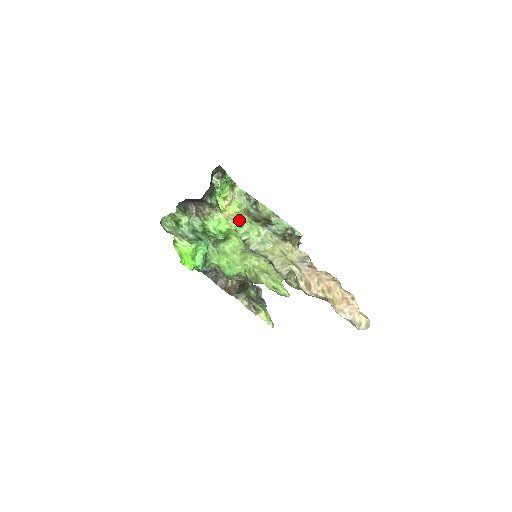
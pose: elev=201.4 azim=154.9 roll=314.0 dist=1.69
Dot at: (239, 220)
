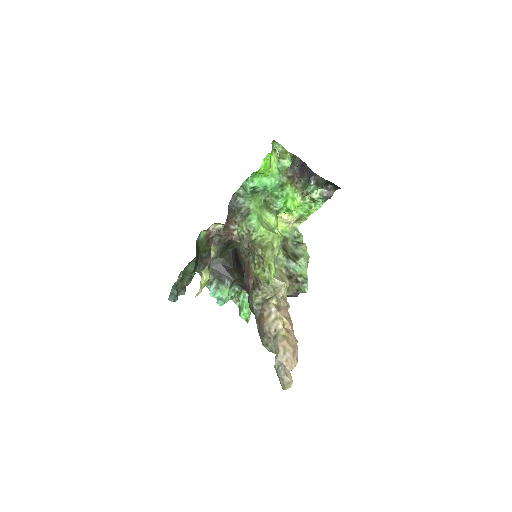
Dot at: occluded
